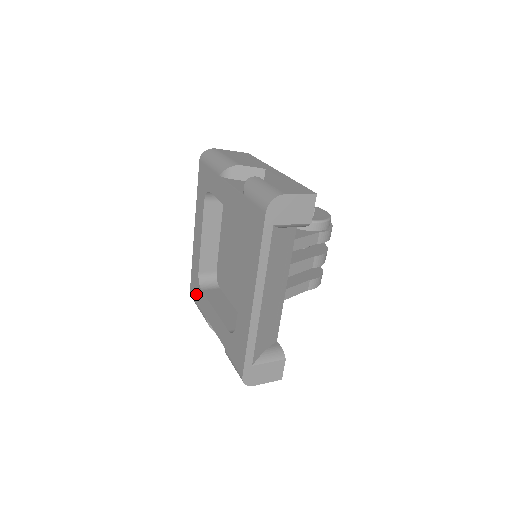
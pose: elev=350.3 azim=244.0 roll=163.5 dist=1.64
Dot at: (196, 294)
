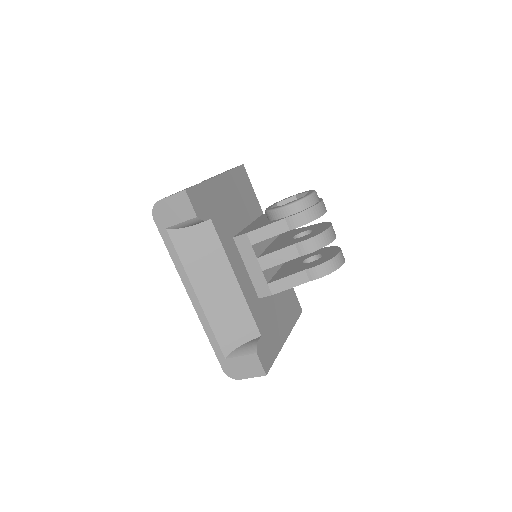
Dot at: occluded
